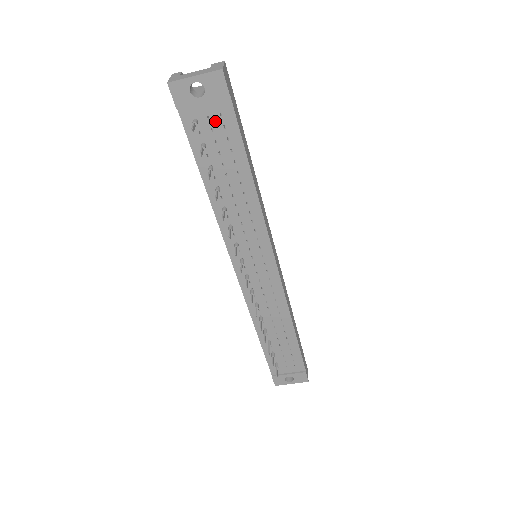
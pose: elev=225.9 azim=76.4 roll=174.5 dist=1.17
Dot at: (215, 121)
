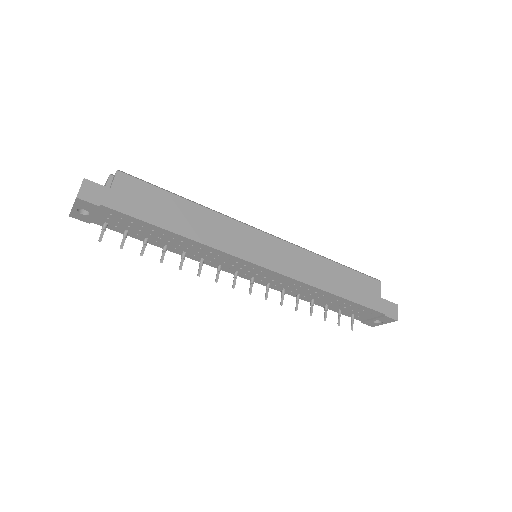
Dot at: (114, 218)
